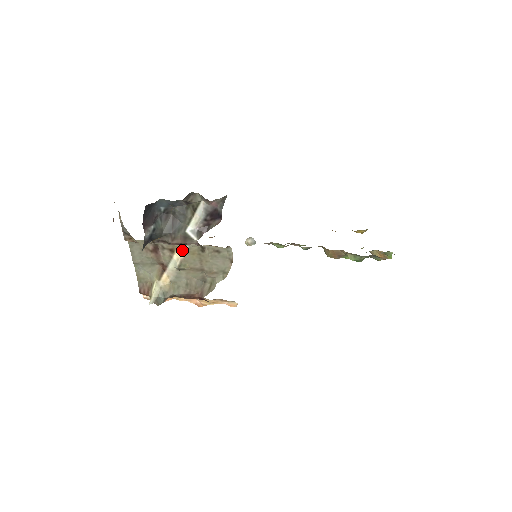
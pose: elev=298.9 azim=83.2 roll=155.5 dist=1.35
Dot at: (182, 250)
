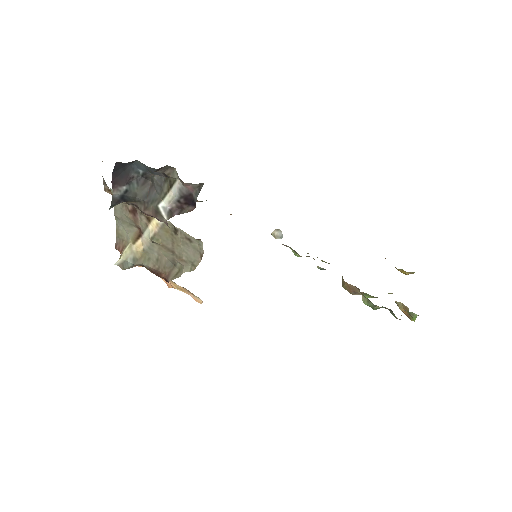
Dot at: (157, 223)
